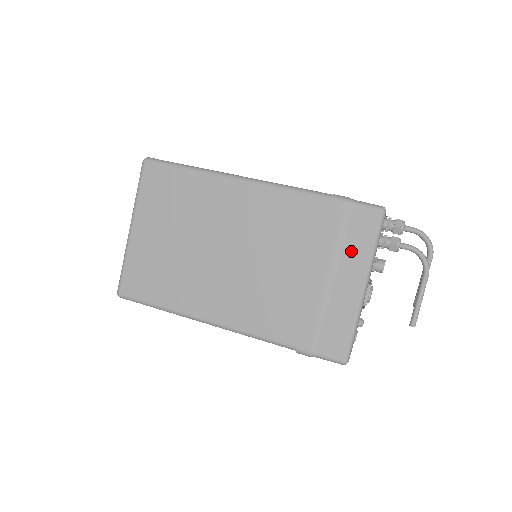
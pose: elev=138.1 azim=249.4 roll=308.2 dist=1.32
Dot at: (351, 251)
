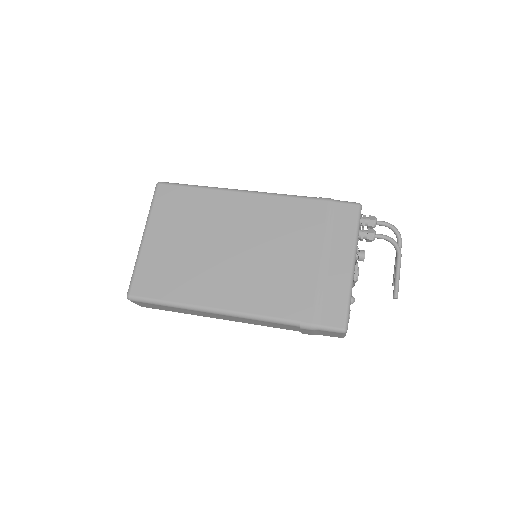
Dot at: (339, 237)
